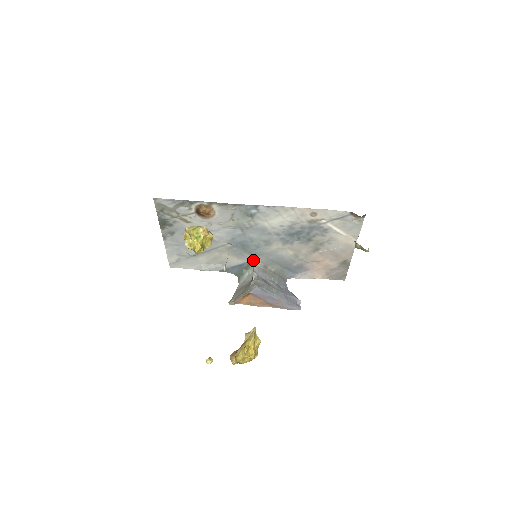
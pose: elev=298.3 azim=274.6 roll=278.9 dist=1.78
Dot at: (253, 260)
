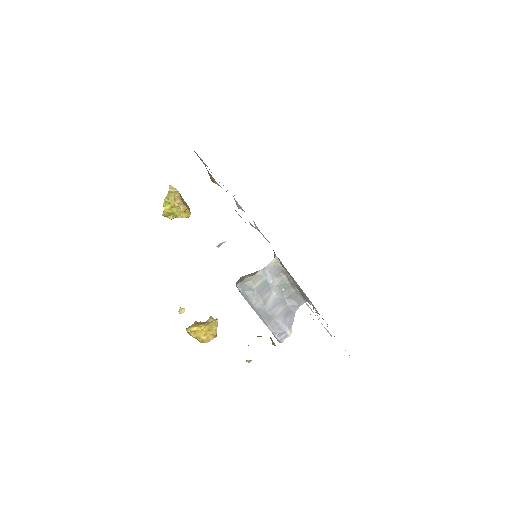
Dot at: (275, 256)
